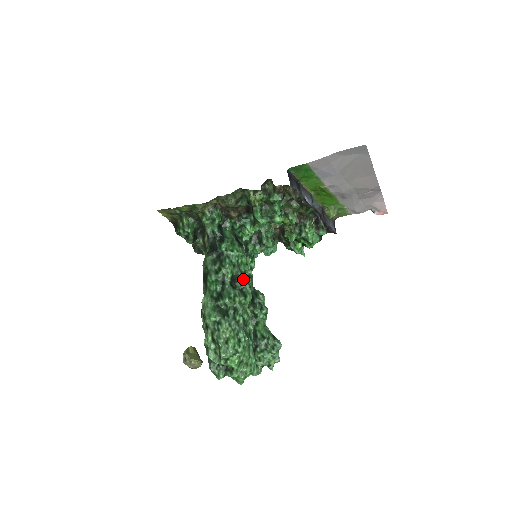
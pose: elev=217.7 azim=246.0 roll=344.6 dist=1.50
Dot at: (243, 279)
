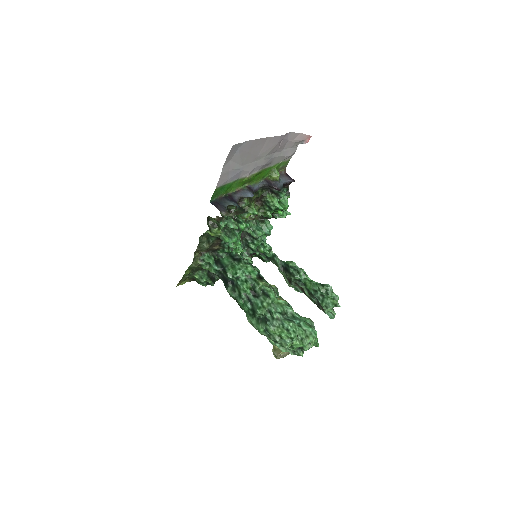
Dot at: (258, 286)
